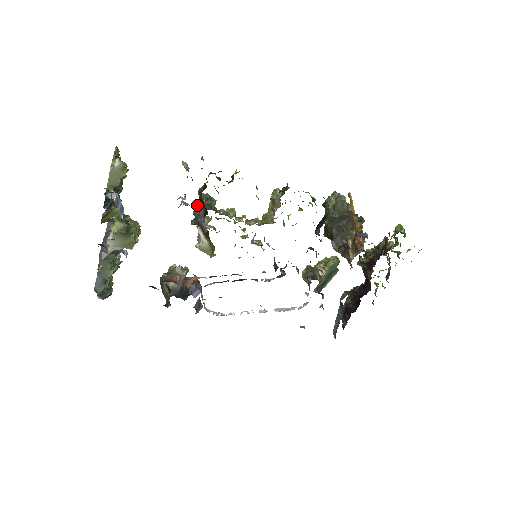
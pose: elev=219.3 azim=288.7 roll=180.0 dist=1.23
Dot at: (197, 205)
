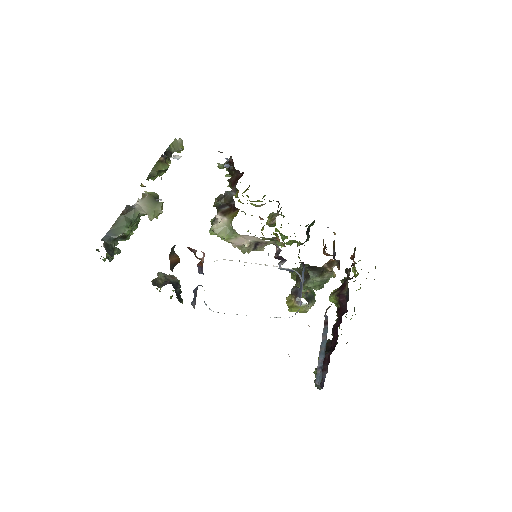
Dot at: (221, 195)
